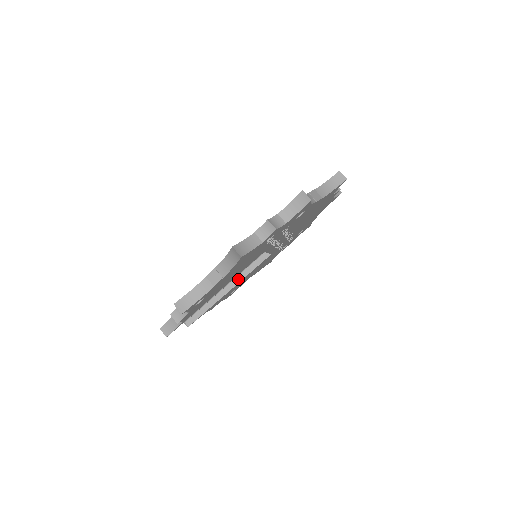
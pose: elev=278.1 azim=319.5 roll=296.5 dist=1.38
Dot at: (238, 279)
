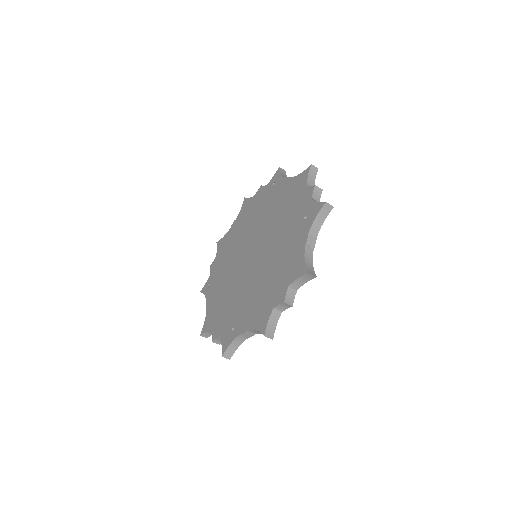
Dot at: occluded
